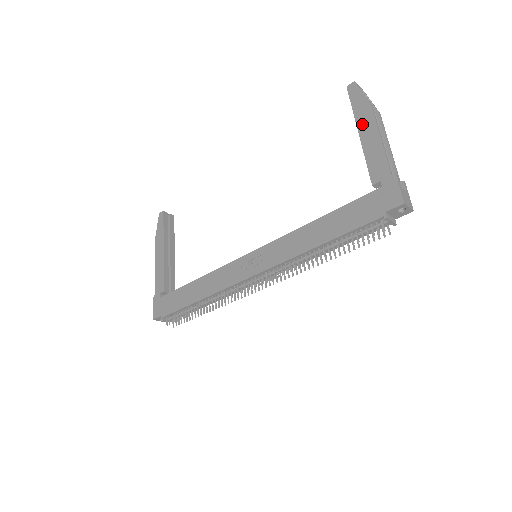
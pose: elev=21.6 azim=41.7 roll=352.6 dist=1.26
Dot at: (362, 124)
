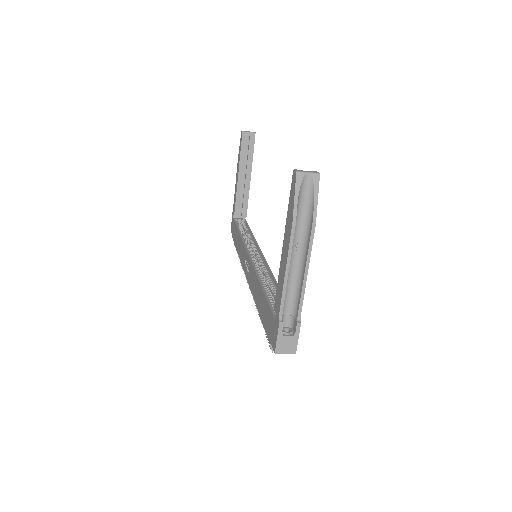
Dot at: (285, 237)
